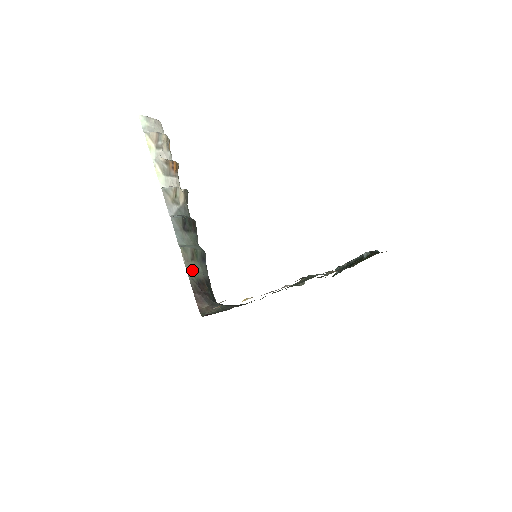
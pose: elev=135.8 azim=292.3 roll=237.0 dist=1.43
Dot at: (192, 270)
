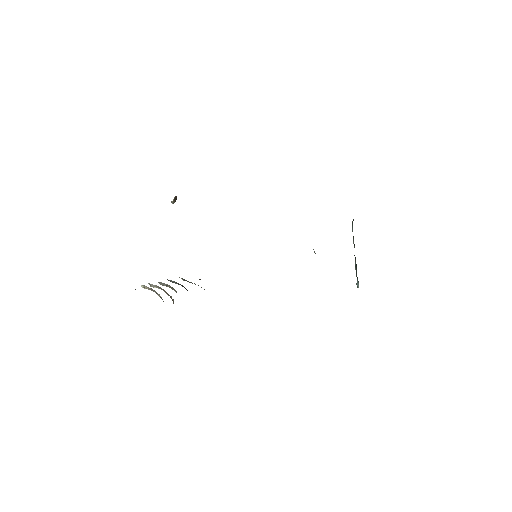
Dot at: occluded
